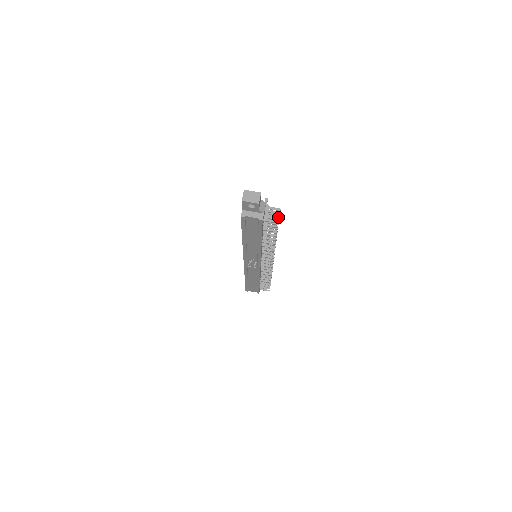
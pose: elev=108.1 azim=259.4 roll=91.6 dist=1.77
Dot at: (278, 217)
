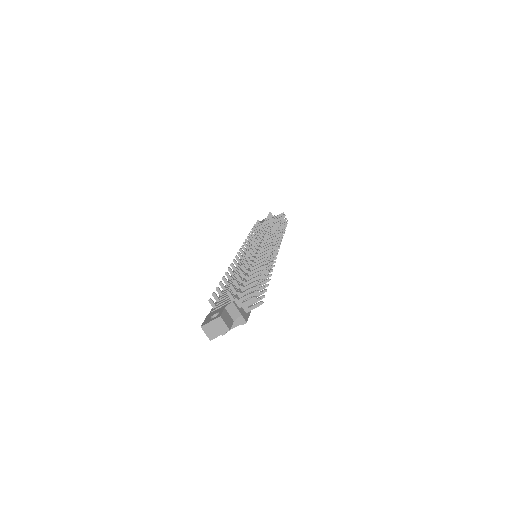
Dot at: (256, 292)
